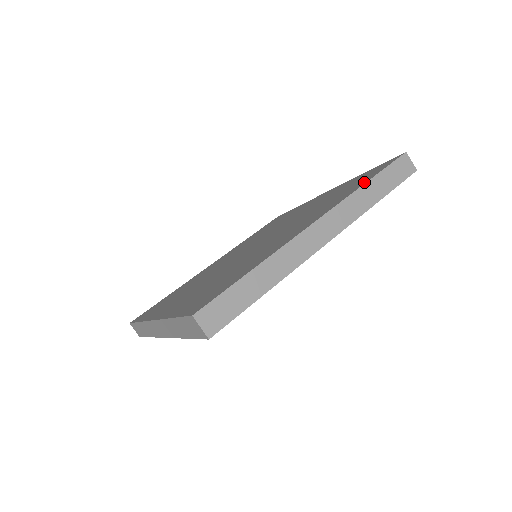
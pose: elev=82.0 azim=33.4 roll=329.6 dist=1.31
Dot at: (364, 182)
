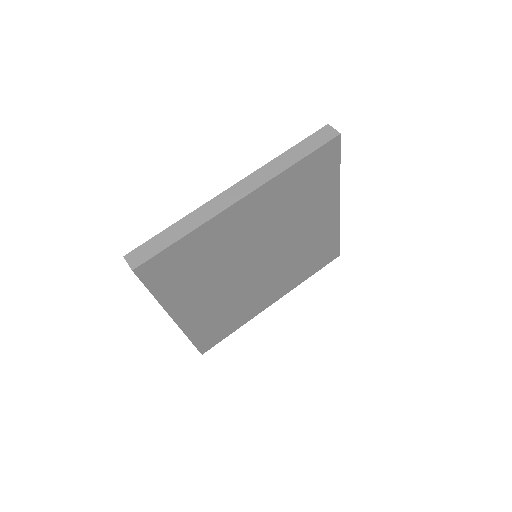
Dot at: occluded
